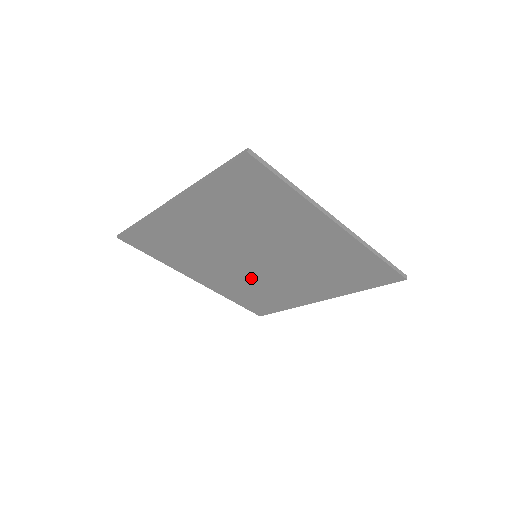
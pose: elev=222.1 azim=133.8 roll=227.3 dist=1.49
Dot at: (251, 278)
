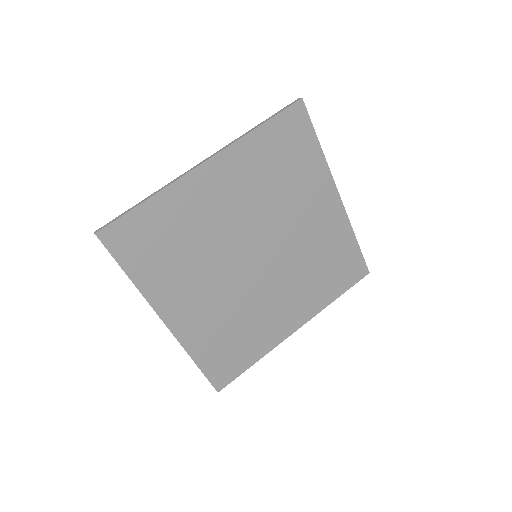
Dot at: (238, 300)
